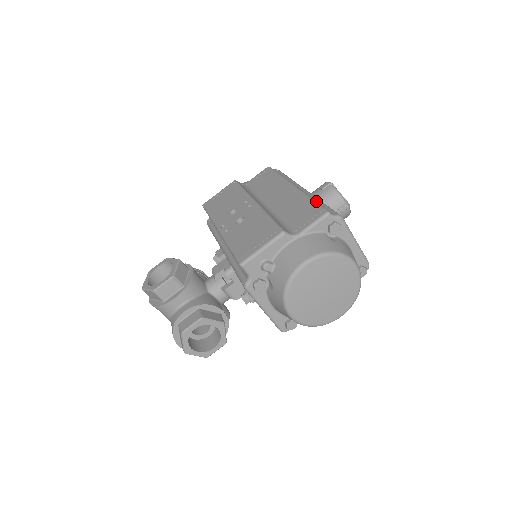
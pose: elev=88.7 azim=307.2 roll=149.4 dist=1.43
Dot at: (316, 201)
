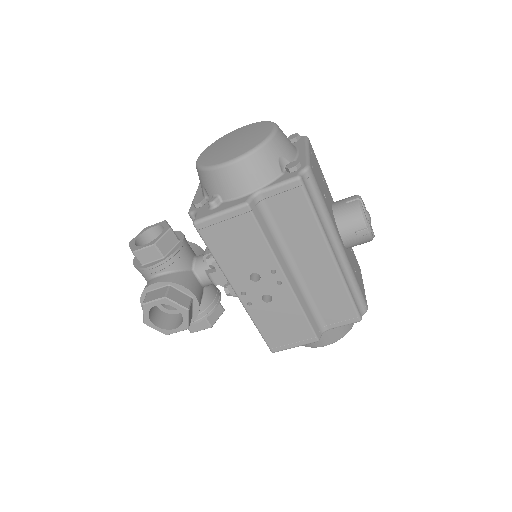
Dot at: (351, 287)
